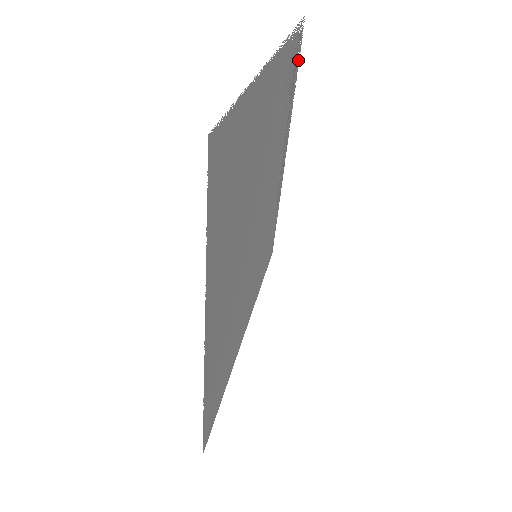
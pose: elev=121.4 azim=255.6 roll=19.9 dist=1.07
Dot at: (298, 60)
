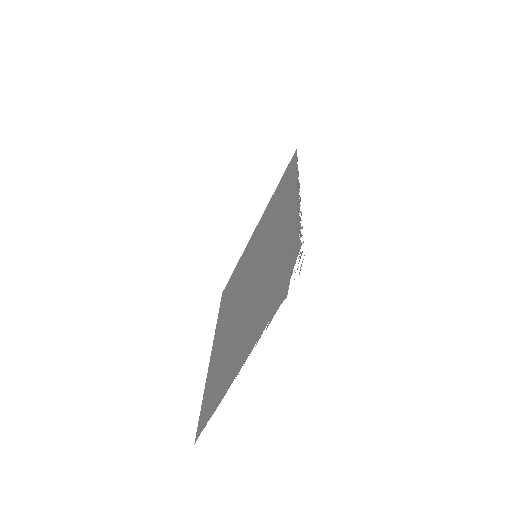
Dot at: occluded
